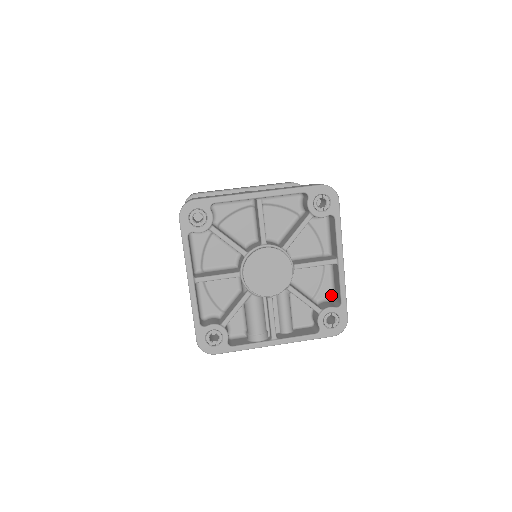
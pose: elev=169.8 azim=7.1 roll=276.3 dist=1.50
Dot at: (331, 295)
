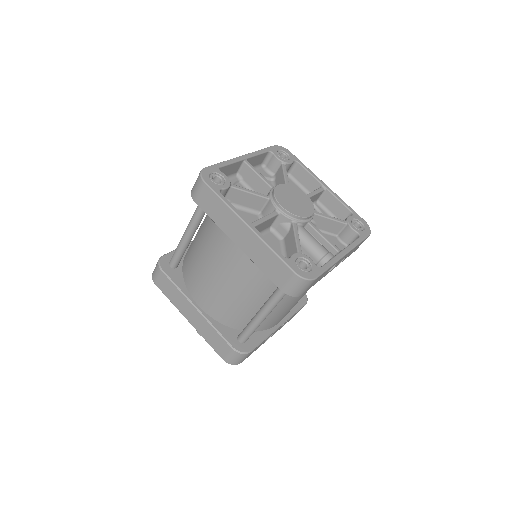
Dot at: occluded
